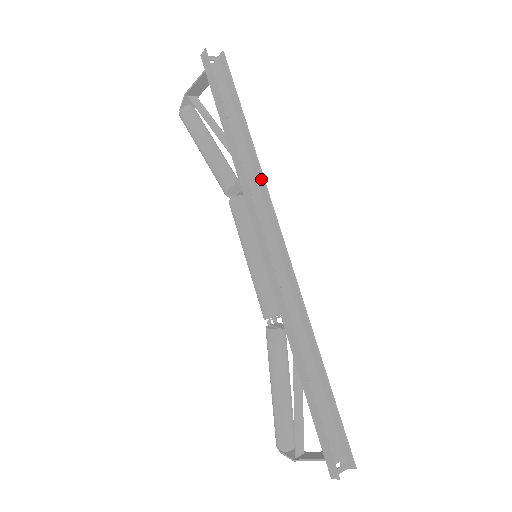
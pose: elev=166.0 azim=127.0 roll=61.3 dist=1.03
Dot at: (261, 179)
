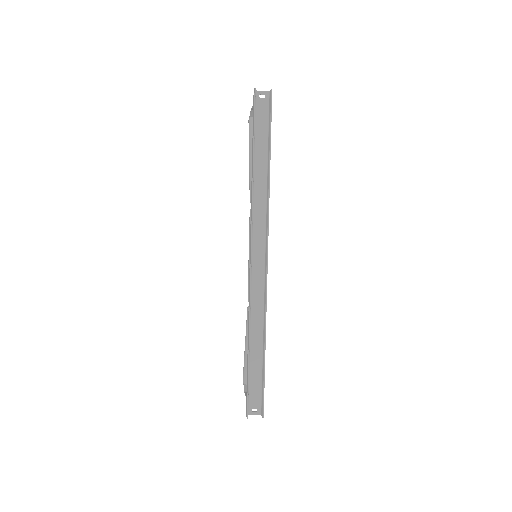
Dot at: (267, 205)
